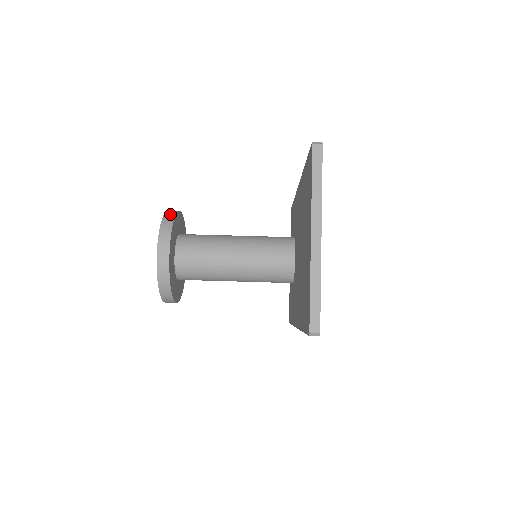
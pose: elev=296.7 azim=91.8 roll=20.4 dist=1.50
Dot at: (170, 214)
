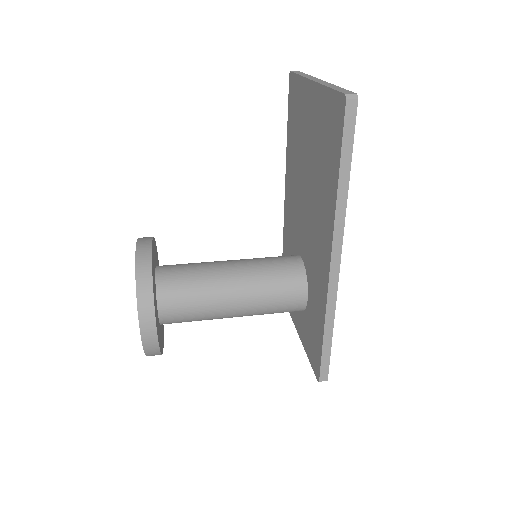
Dot at: occluded
